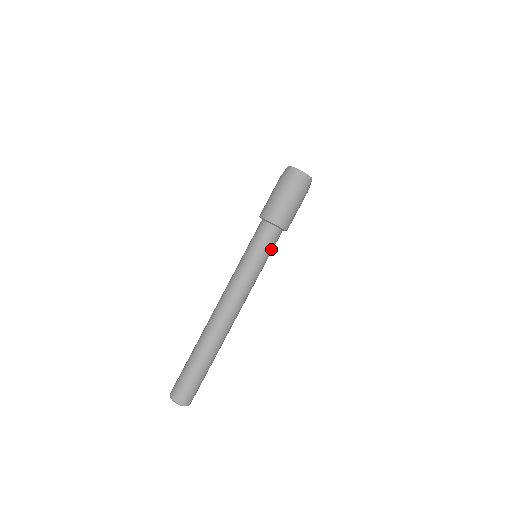
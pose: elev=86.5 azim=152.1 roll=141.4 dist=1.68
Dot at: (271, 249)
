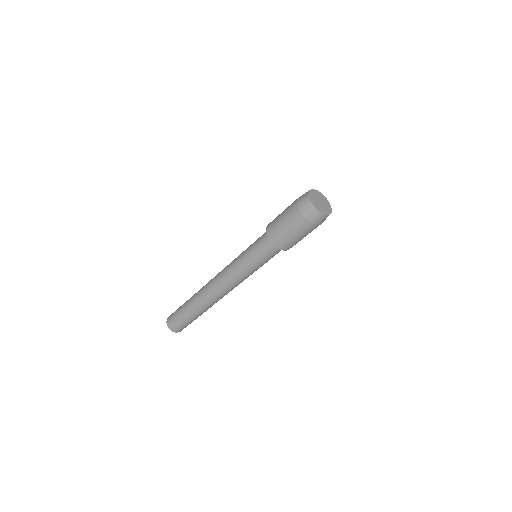
Dot at: occluded
